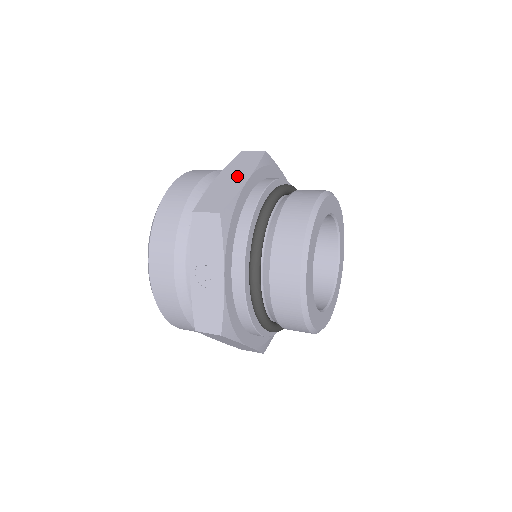
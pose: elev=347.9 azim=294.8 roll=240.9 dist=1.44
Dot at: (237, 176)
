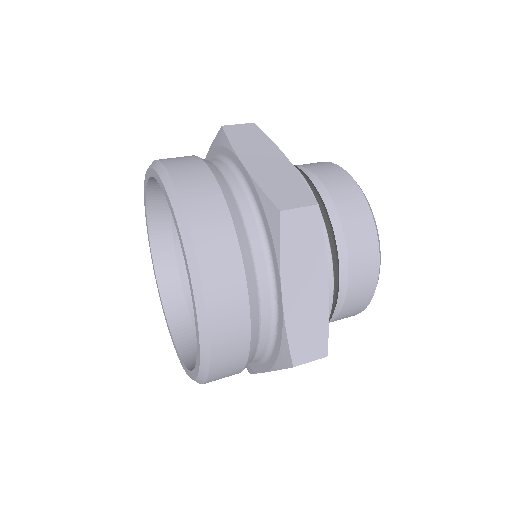
Dot at: (310, 282)
